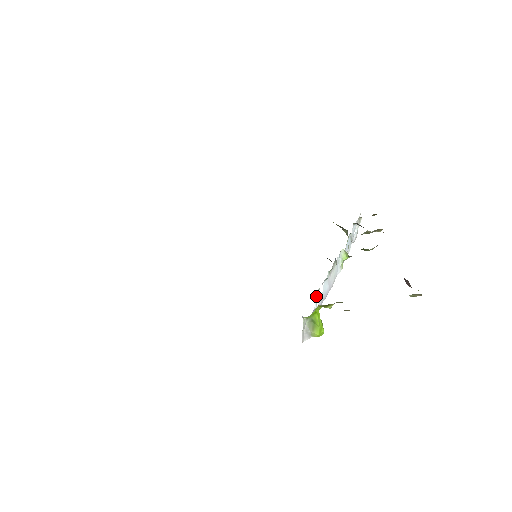
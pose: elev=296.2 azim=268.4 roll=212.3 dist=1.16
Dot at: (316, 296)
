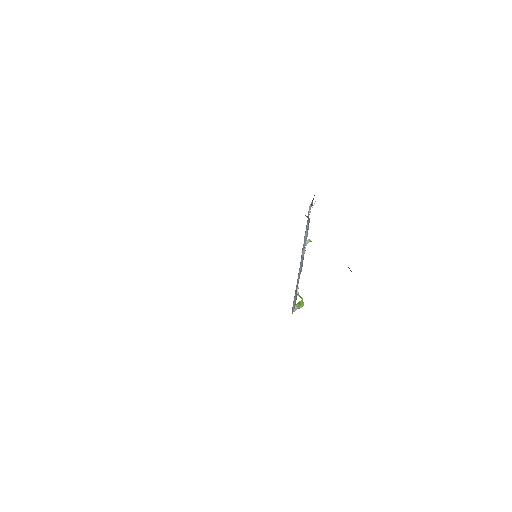
Dot at: occluded
